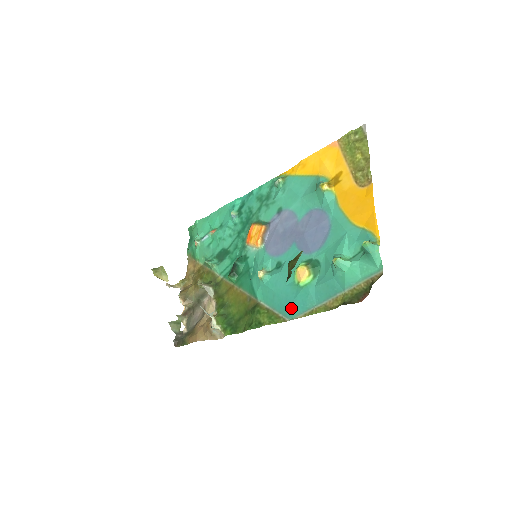
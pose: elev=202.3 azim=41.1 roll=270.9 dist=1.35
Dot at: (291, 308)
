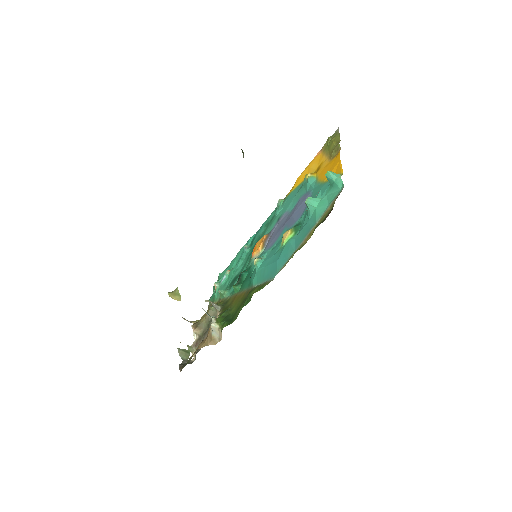
Dot at: (276, 267)
